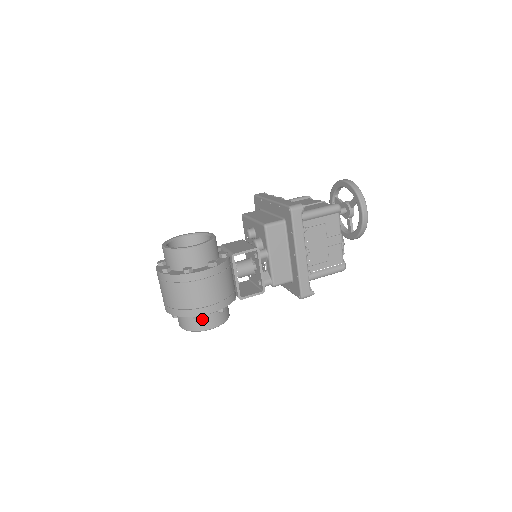
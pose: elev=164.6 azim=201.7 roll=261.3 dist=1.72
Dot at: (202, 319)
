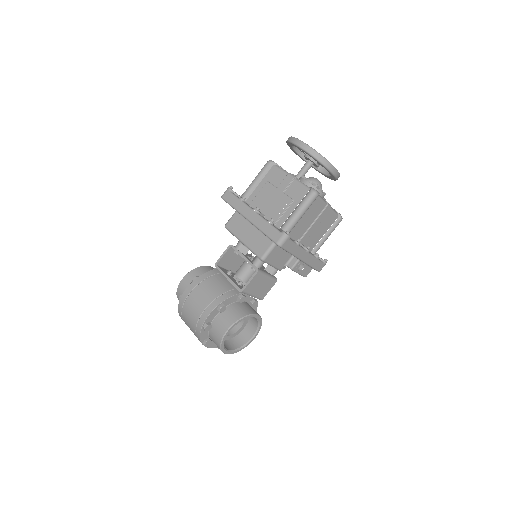
Dot at: (216, 328)
